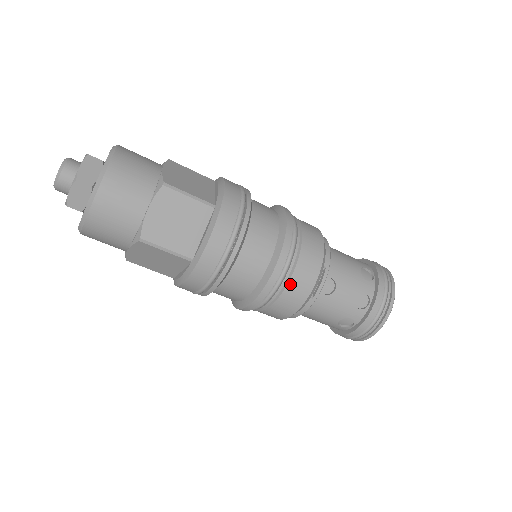
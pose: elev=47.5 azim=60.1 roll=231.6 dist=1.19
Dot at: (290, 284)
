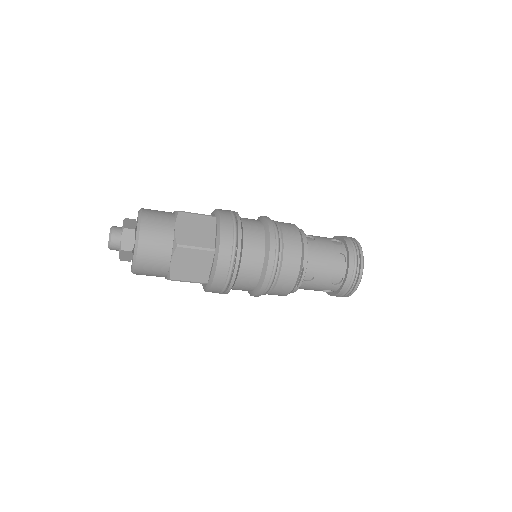
Dot at: (278, 285)
